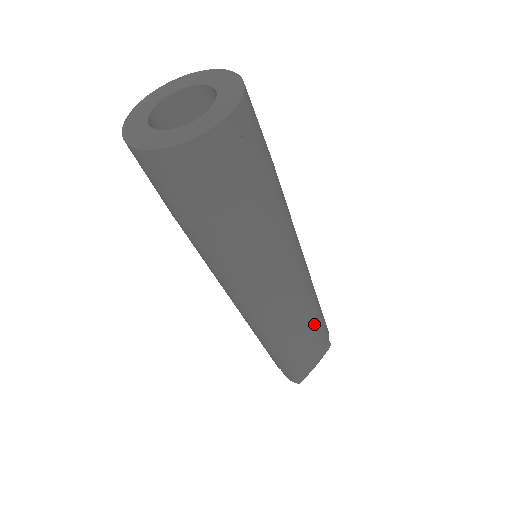
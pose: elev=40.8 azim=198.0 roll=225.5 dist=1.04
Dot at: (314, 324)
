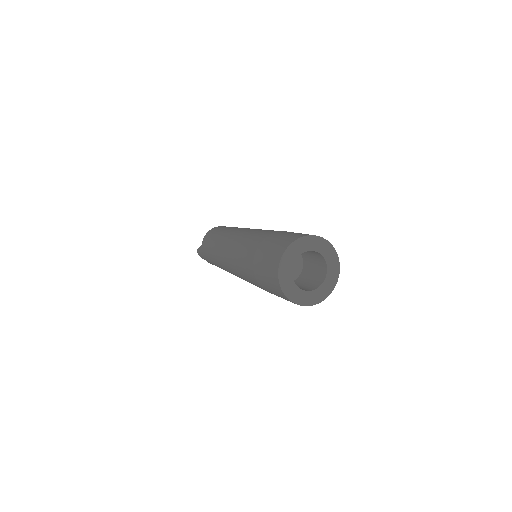
Dot at: occluded
